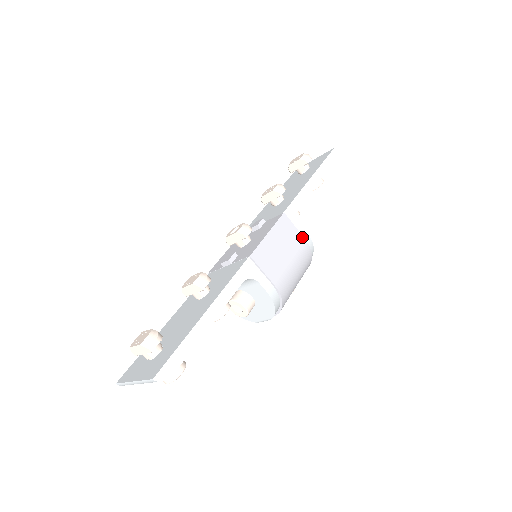
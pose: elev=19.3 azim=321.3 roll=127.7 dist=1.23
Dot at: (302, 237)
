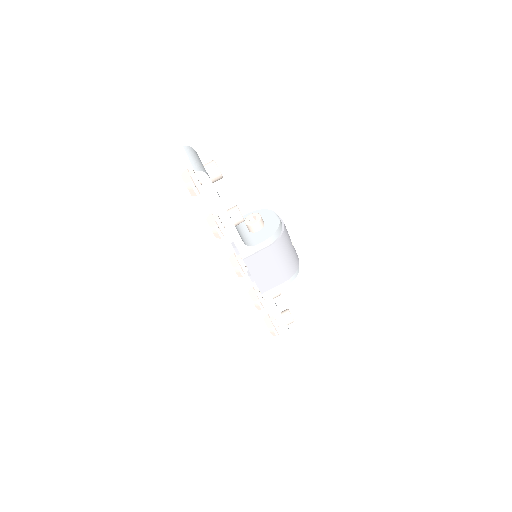
Dot at: (266, 249)
